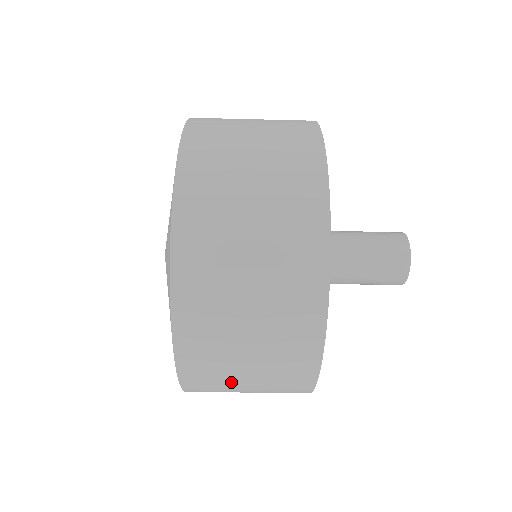
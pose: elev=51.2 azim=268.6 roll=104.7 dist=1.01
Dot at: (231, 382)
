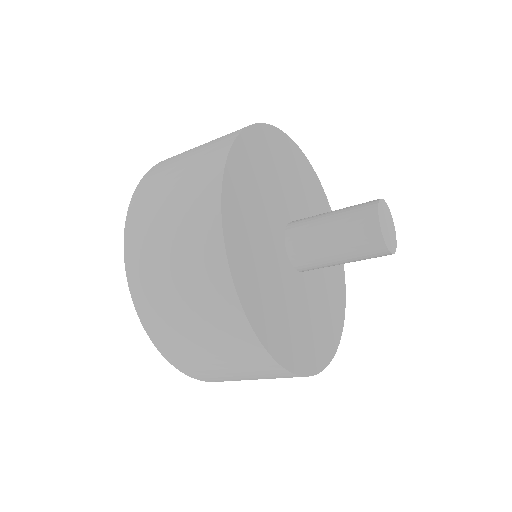
Dot at: (193, 347)
